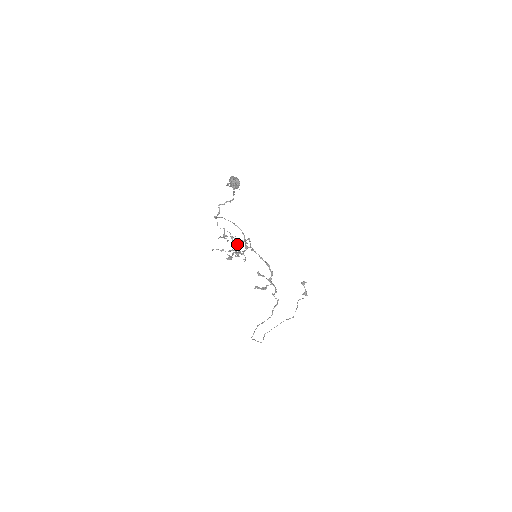
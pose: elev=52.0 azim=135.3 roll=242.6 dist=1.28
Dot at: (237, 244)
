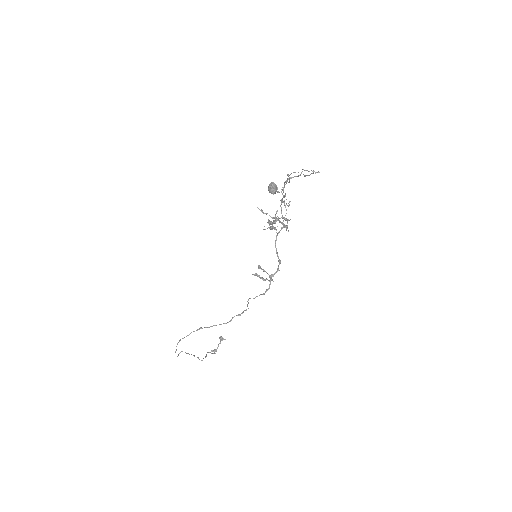
Dot at: (277, 220)
